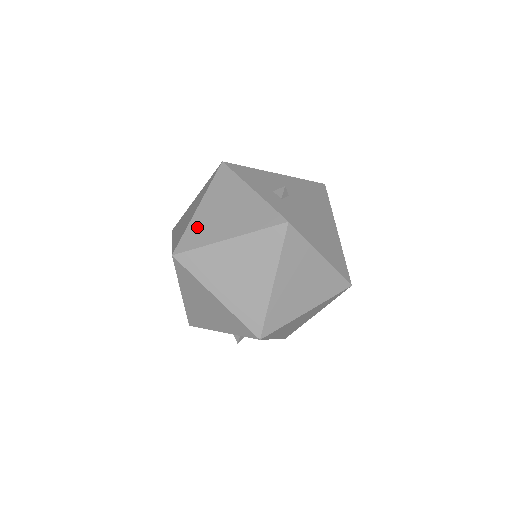
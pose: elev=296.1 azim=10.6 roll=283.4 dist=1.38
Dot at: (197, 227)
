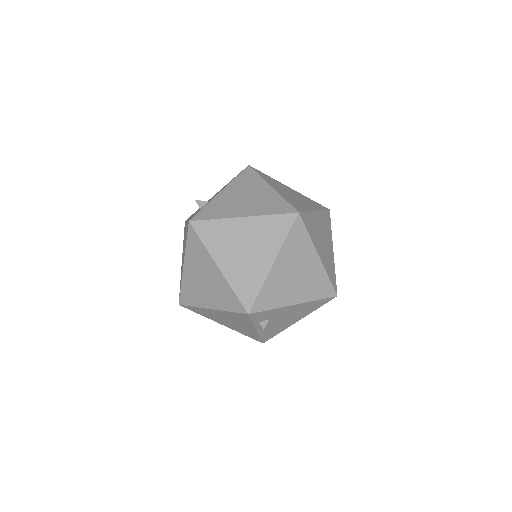
Dot at: occluded
